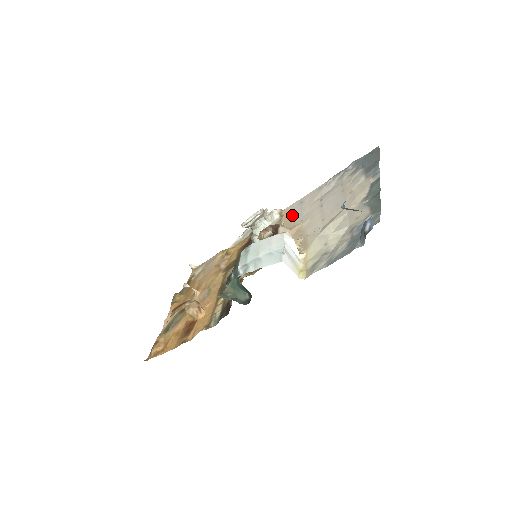
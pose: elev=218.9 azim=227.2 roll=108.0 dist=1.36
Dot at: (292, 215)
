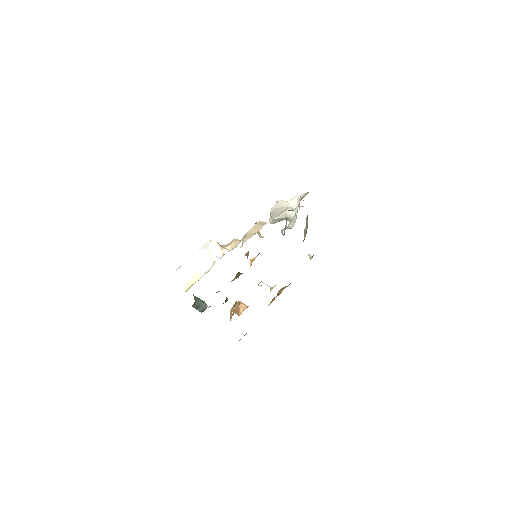
Dot at: occluded
